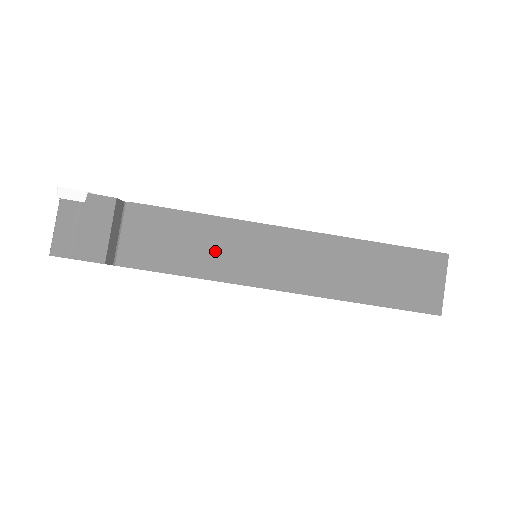
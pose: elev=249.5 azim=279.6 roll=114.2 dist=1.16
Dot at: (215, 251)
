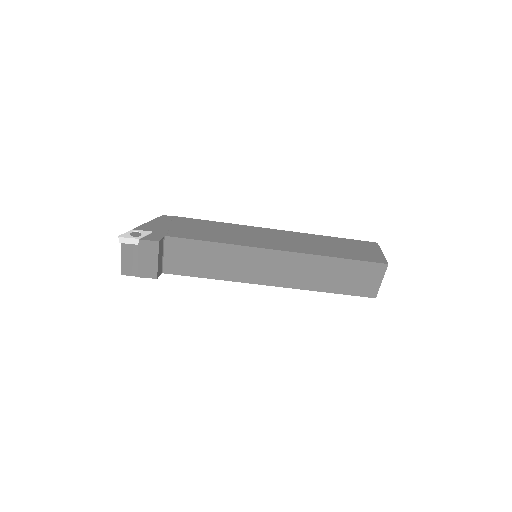
Dot at: (228, 264)
